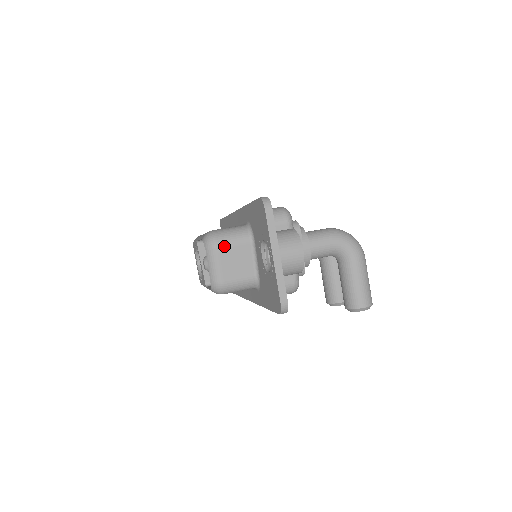
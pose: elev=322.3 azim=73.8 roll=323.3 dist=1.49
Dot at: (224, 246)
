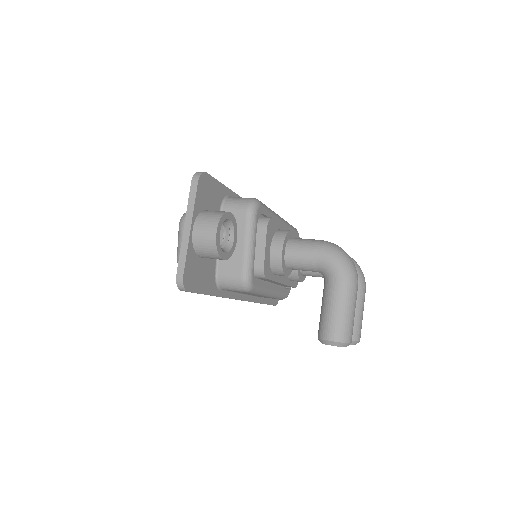
Dot at: occluded
